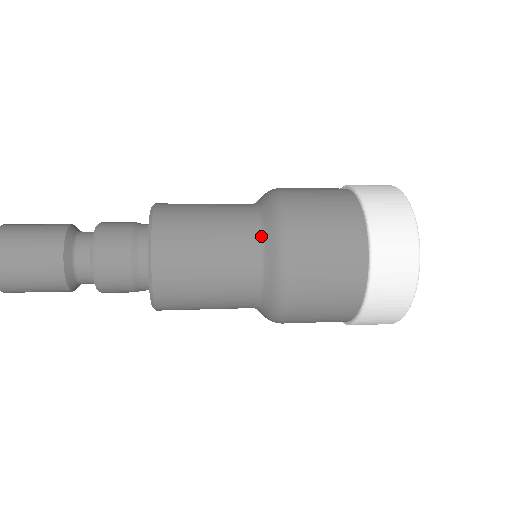
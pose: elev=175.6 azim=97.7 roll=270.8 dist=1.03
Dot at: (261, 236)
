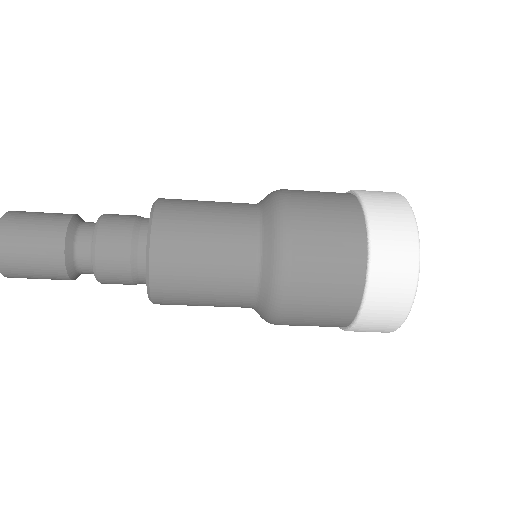
Dot at: occluded
